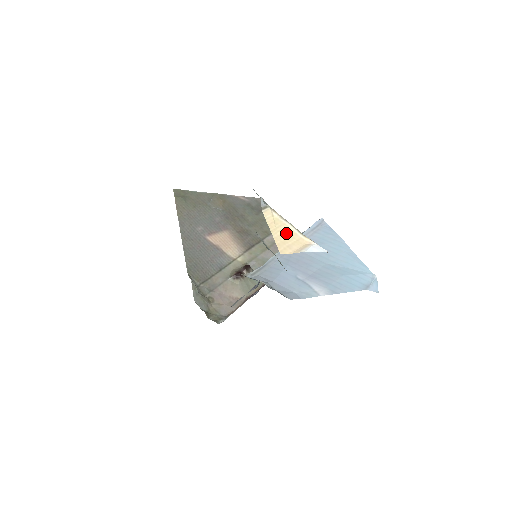
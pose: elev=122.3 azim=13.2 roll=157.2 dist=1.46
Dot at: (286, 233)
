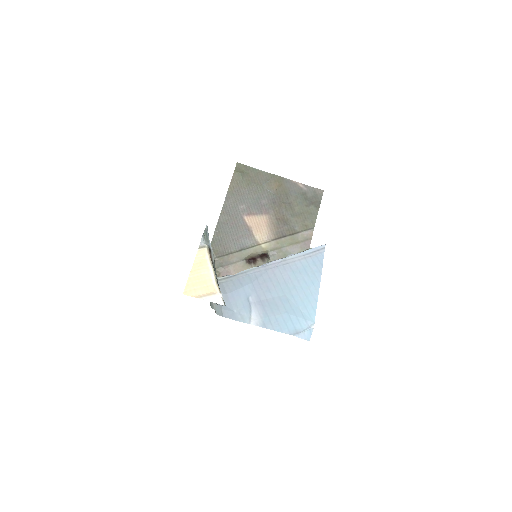
Dot at: (203, 277)
